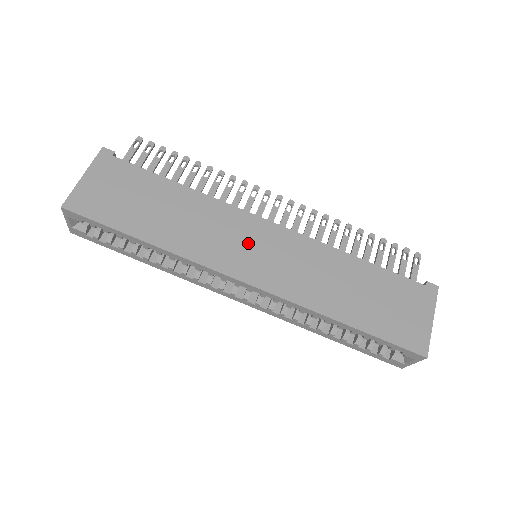
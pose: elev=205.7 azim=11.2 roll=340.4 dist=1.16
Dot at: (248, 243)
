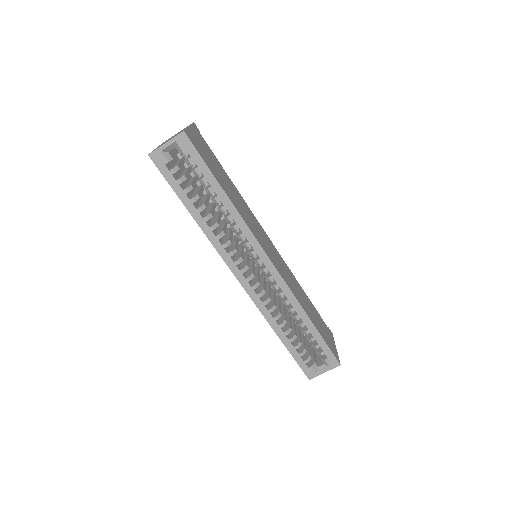
Dot at: (266, 241)
